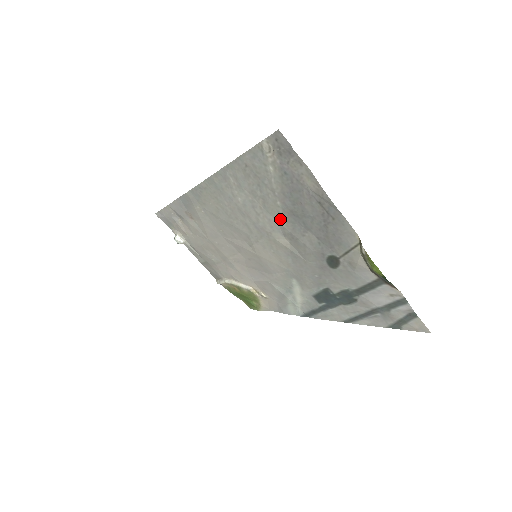
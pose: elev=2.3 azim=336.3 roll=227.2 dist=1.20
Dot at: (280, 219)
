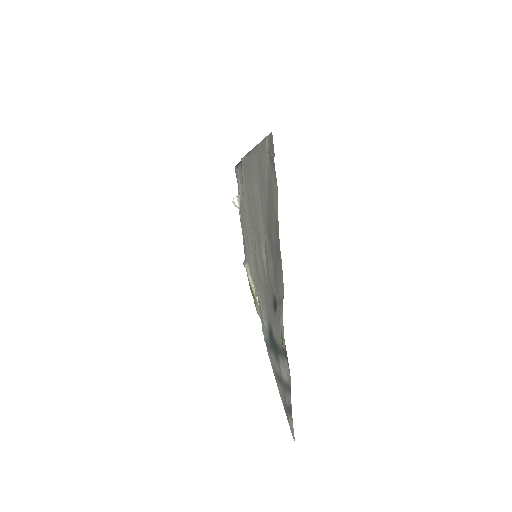
Dot at: (265, 230)
